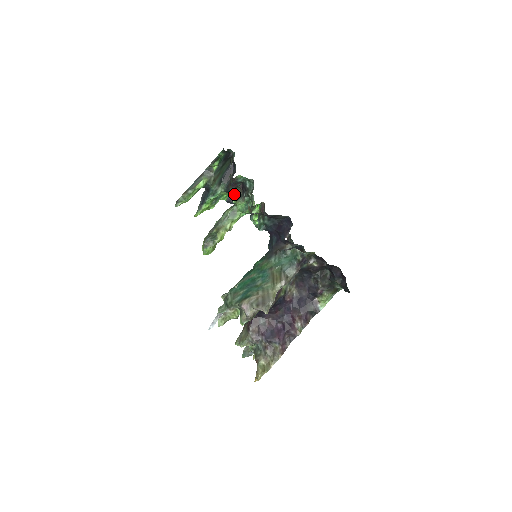
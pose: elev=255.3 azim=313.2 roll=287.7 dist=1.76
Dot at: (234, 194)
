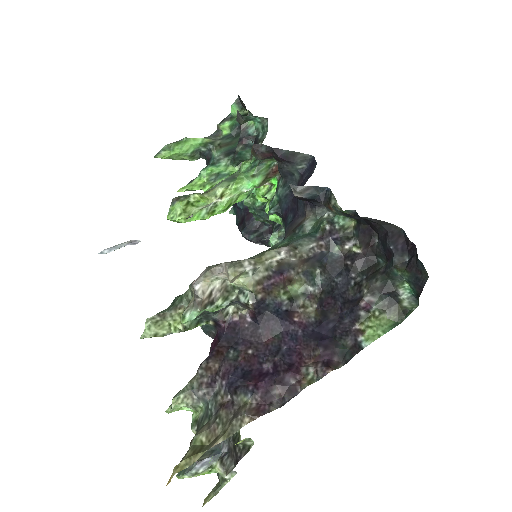
Dot at: occluded
